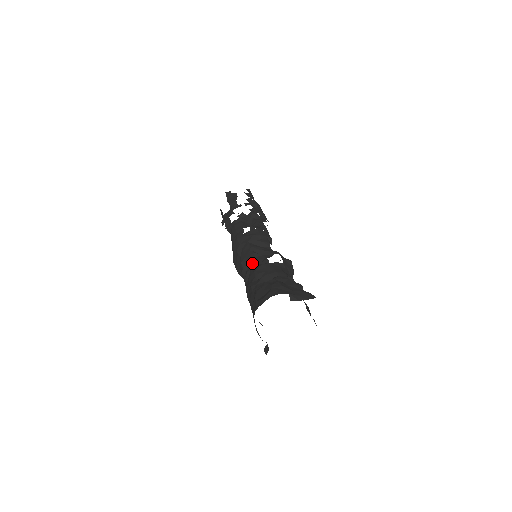
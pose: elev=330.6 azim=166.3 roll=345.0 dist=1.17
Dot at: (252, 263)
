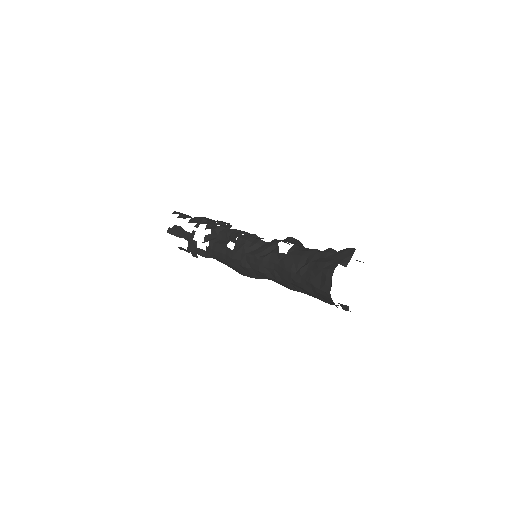
Dot at: (272, 265)
